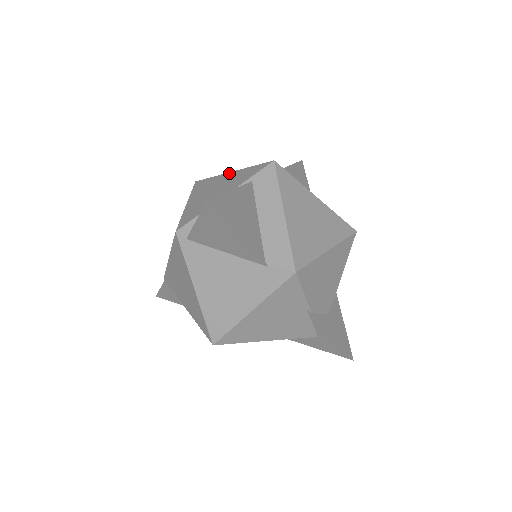
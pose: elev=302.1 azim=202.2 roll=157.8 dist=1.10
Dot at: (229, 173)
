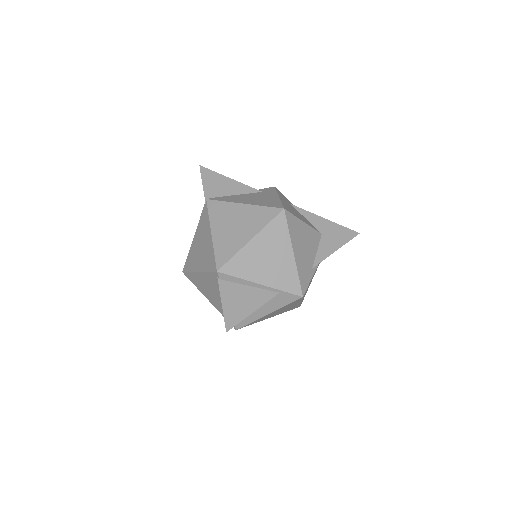
Dot at: (291, 253)
